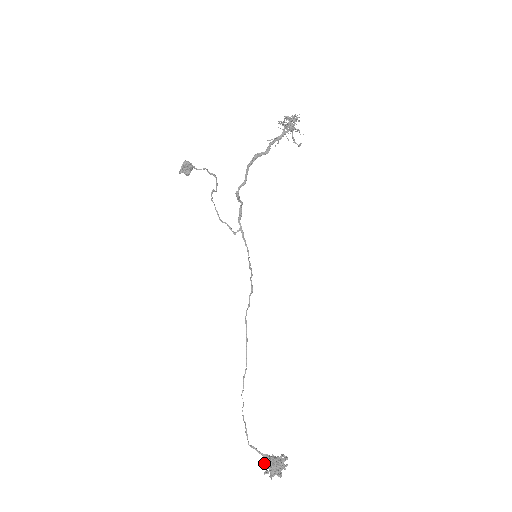
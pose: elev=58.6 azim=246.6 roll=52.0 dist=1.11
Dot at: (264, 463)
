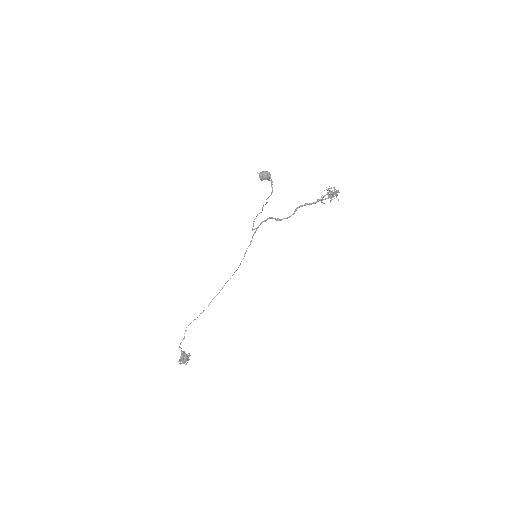
Dot at: (181, 356)
